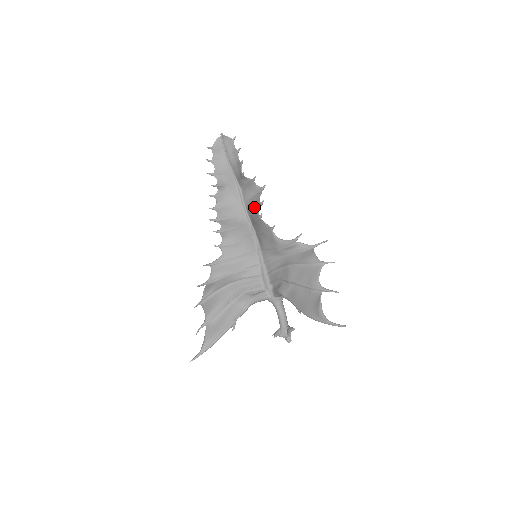
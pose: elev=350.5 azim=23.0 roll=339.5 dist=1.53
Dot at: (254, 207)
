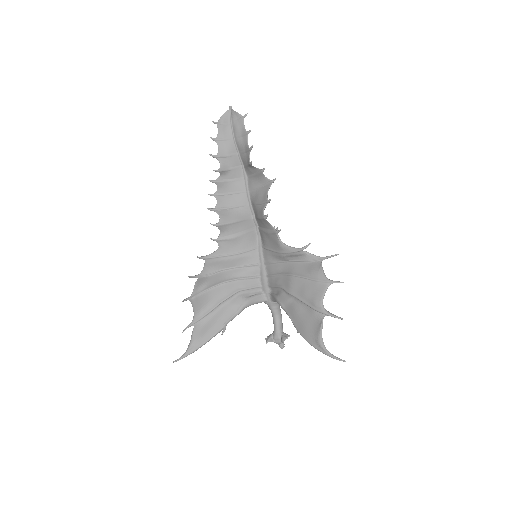
Dot at: (260, 202)
